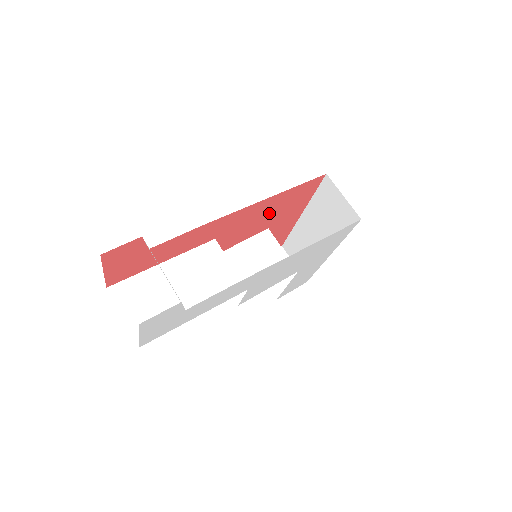
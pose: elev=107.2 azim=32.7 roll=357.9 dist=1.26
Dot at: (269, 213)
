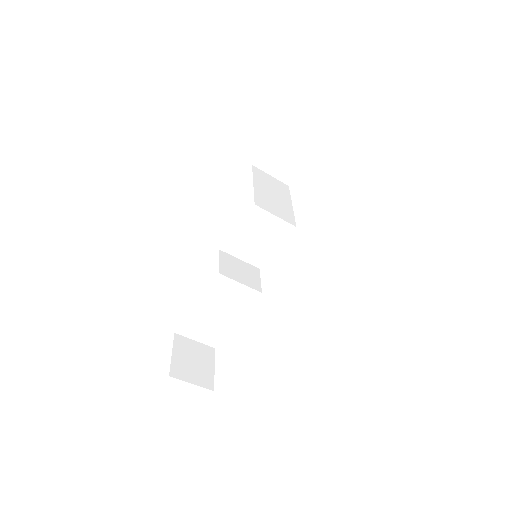
Dot at: occluded
